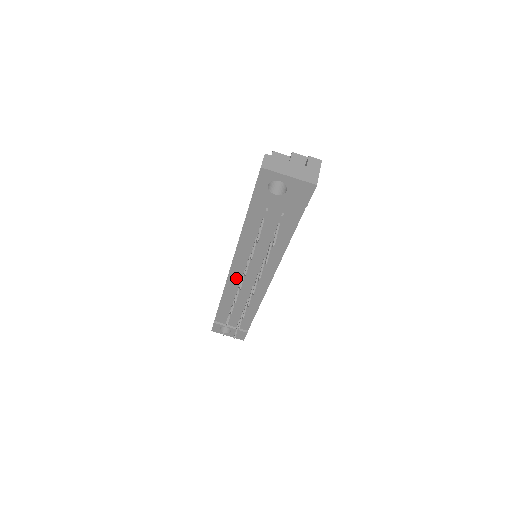
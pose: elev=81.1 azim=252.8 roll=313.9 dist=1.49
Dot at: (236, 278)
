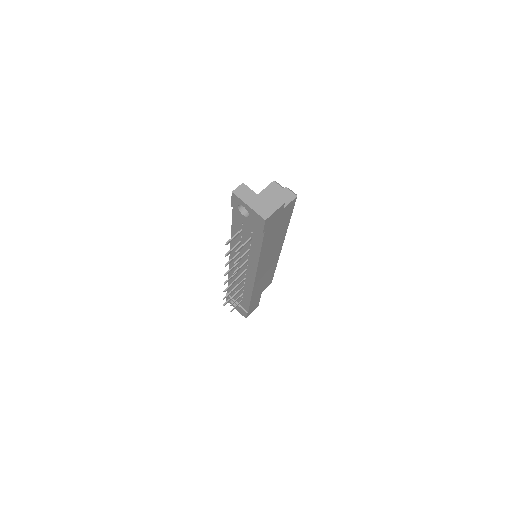
Dot at: occluded
